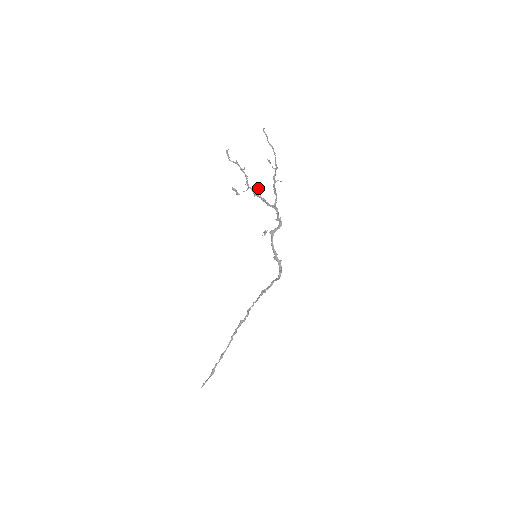
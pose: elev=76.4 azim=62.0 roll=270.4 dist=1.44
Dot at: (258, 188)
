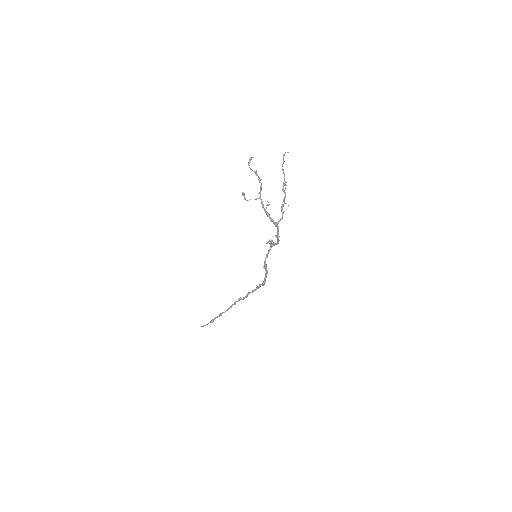
Dot at: (268, 202)
